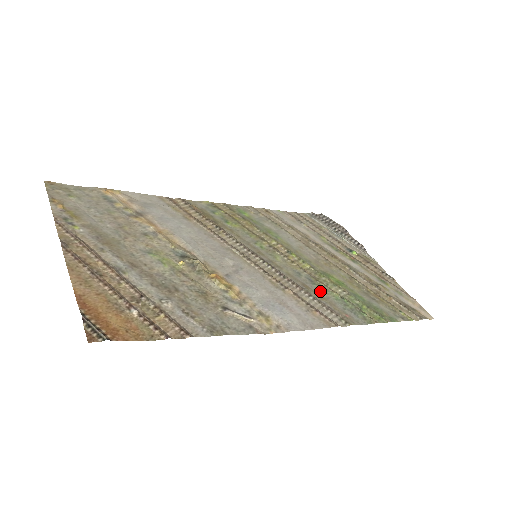
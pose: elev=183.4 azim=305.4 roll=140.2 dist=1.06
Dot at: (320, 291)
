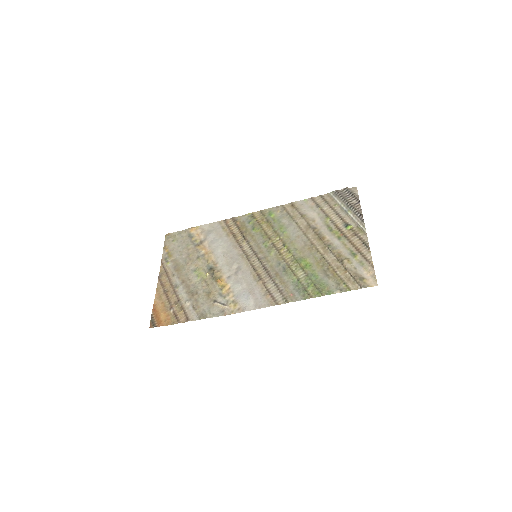
Dot at: (285, 277)
